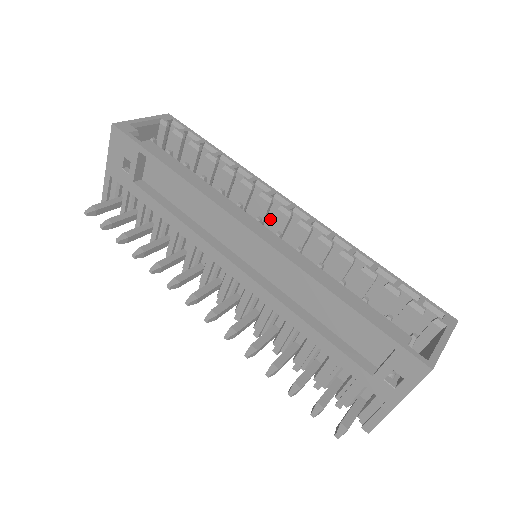
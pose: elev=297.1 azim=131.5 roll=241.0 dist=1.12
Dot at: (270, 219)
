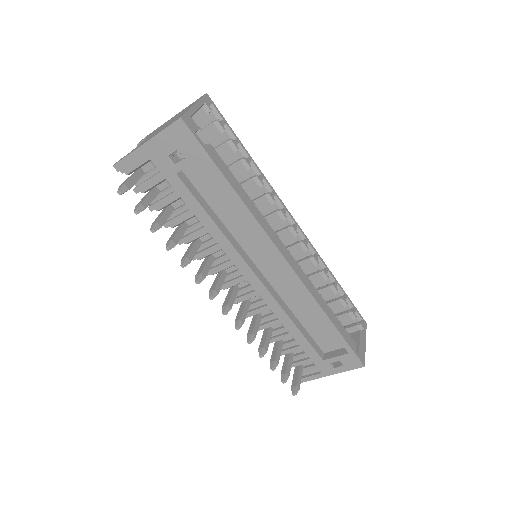
Dot at: occluded
